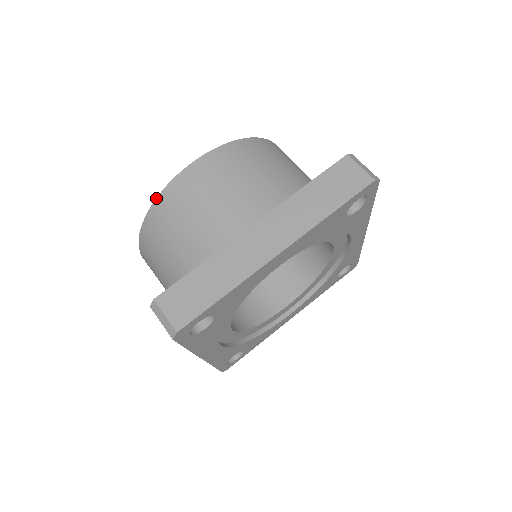
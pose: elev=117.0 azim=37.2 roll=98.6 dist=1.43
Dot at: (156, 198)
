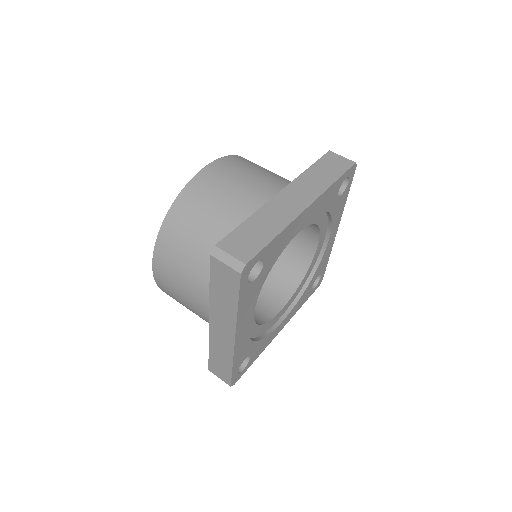
Dot at: (179, 193)
